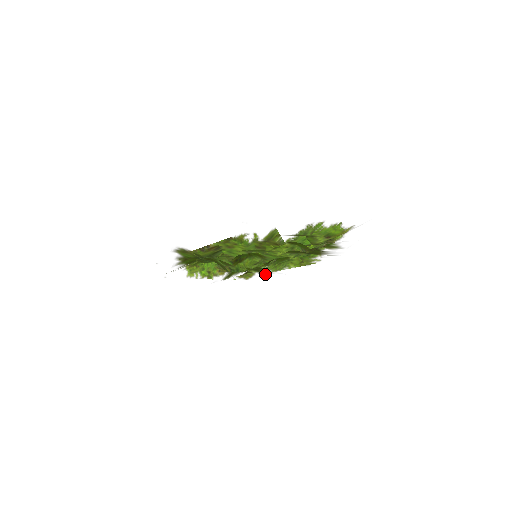
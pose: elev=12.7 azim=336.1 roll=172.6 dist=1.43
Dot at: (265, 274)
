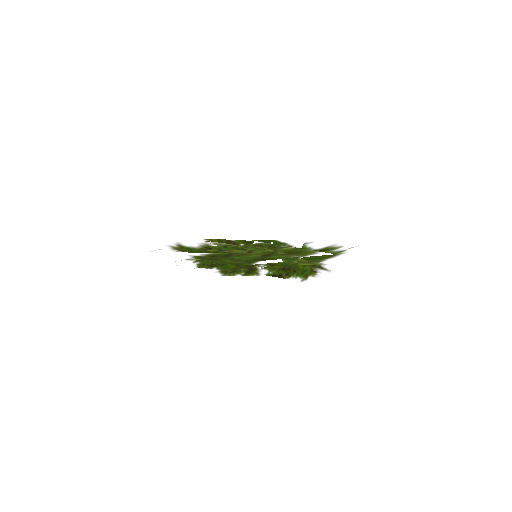
Dot at: occluded
